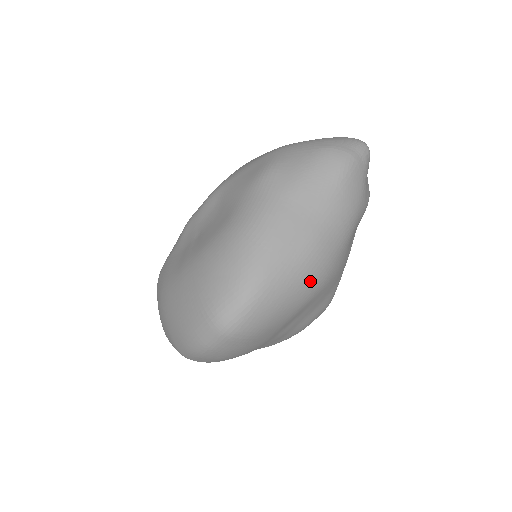
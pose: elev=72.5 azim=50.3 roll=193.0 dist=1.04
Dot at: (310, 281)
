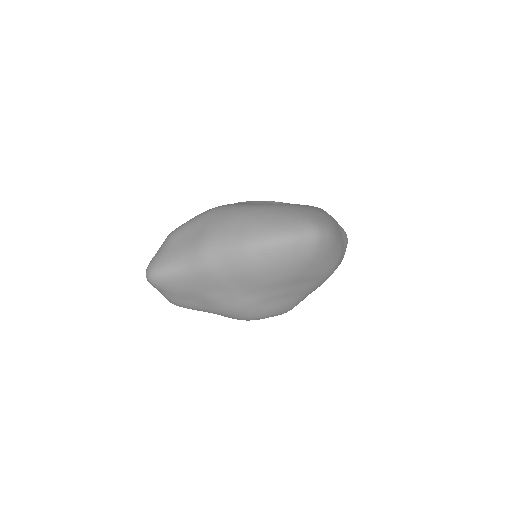
Dot at: (336, 262)
